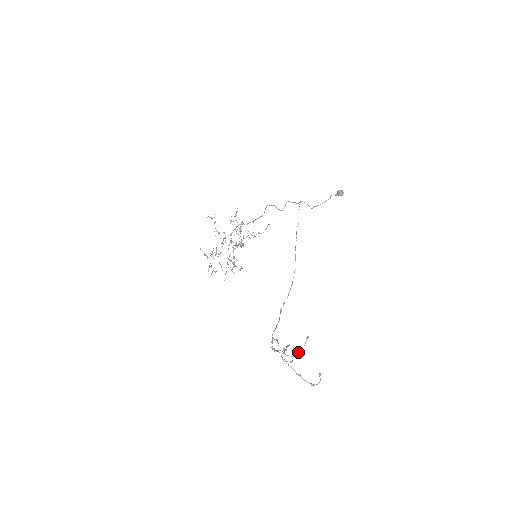
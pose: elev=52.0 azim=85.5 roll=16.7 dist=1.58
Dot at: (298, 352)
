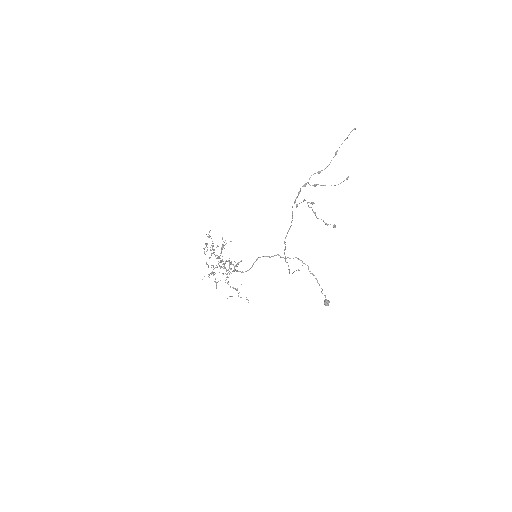
Dot at: occluded
